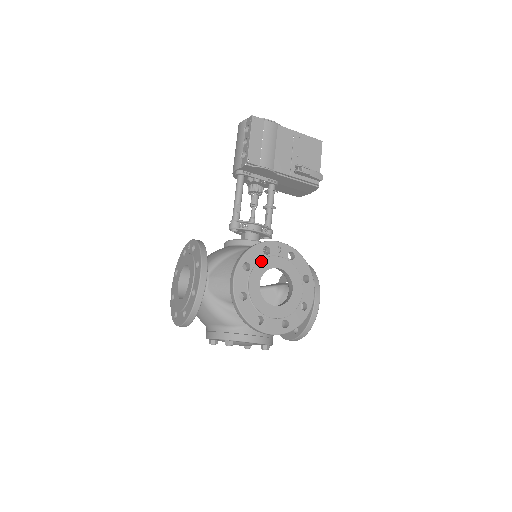
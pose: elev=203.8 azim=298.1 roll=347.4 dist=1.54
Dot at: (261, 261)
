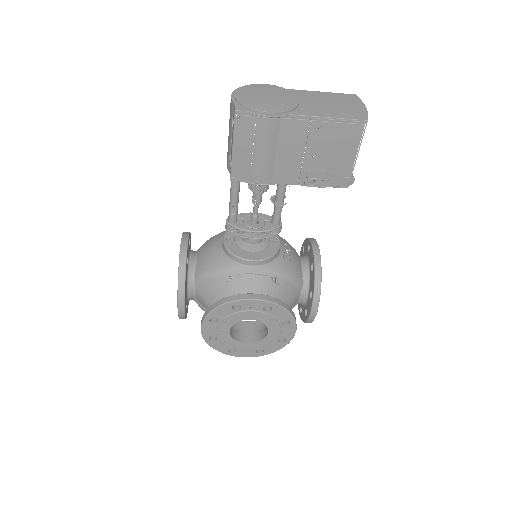
Dot at: (230, 316)
